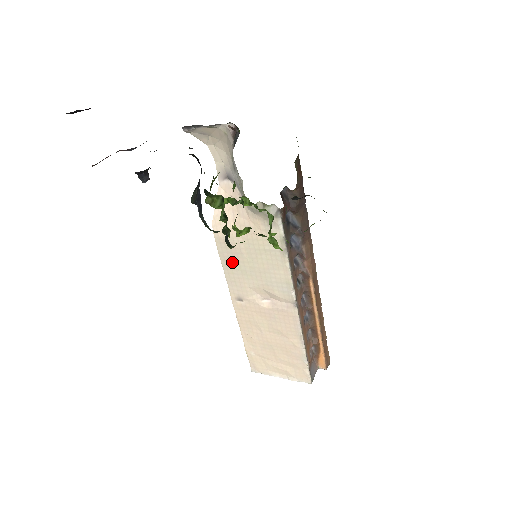
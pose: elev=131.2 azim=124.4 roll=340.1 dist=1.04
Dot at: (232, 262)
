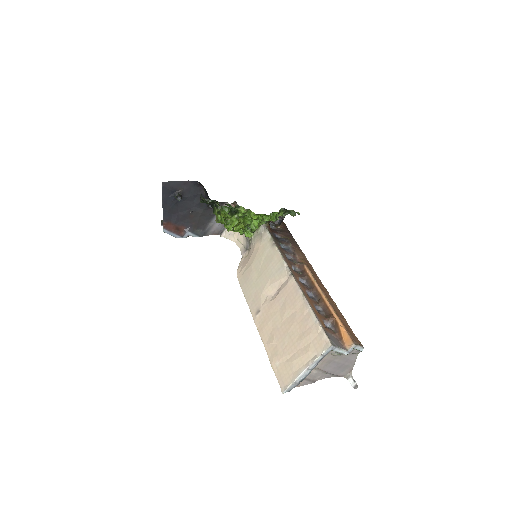
Dot at: (249, 286)
